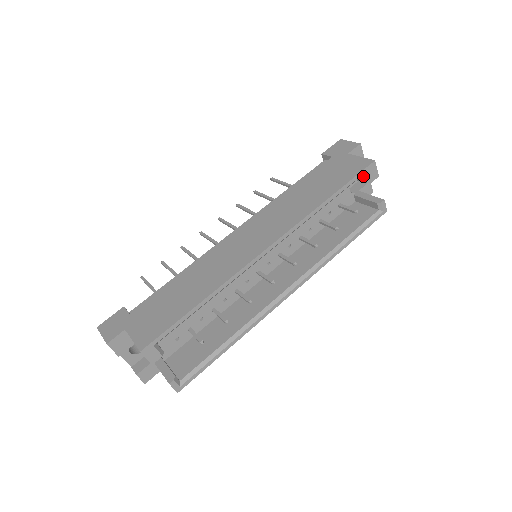
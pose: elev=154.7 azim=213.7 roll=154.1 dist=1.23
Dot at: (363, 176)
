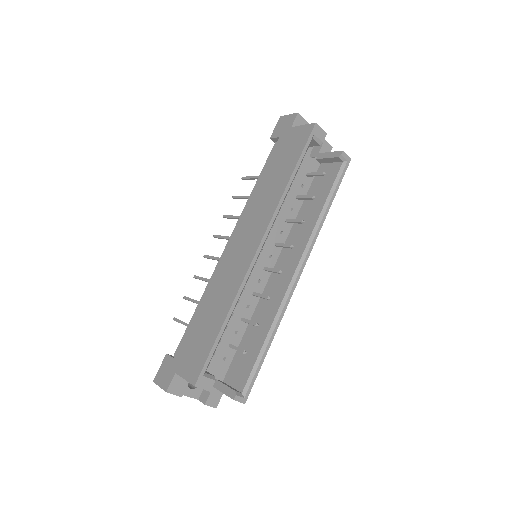
Dot at: (313, 141)
